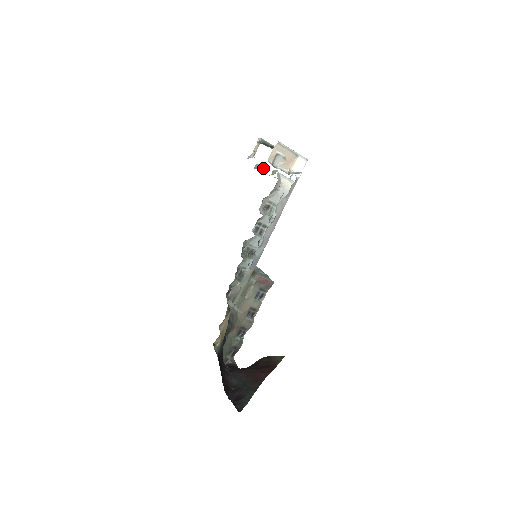
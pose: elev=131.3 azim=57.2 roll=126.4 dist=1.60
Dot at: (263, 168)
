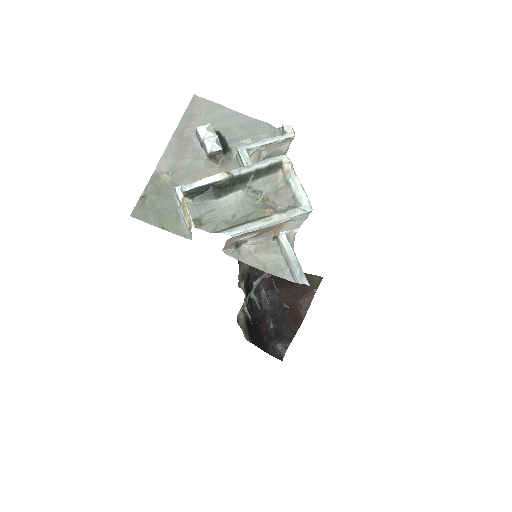
Dot at: (216, 154)
